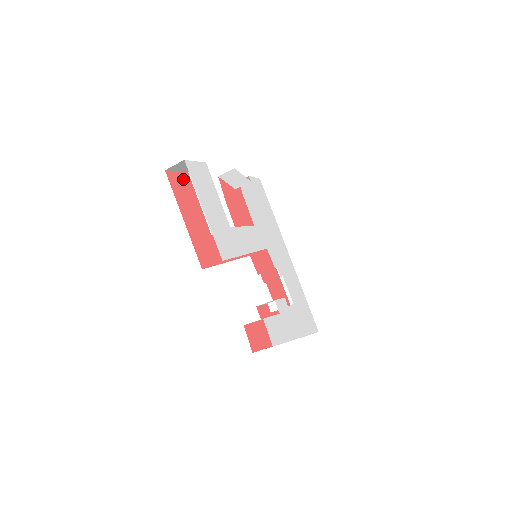
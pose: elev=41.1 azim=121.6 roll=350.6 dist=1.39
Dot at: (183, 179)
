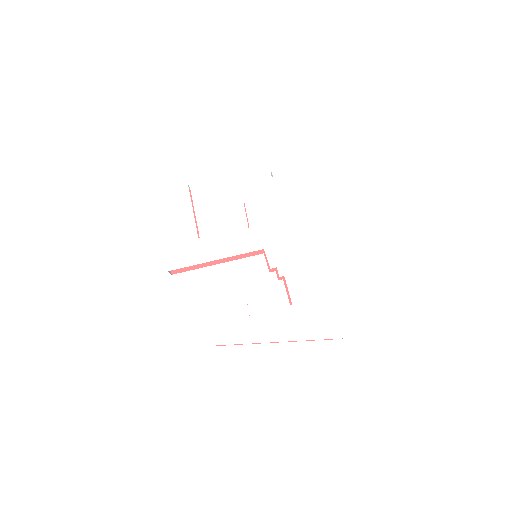
Dot at: occluded
